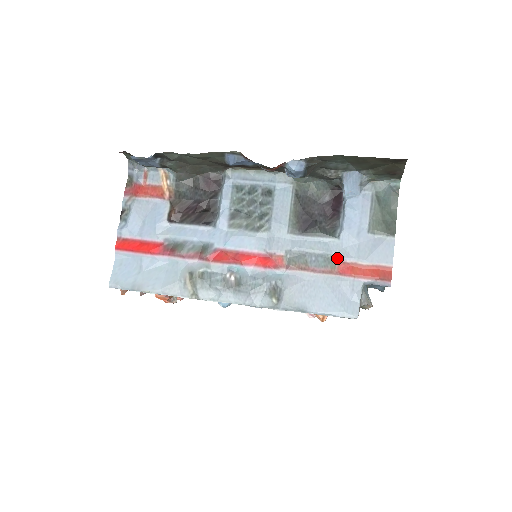
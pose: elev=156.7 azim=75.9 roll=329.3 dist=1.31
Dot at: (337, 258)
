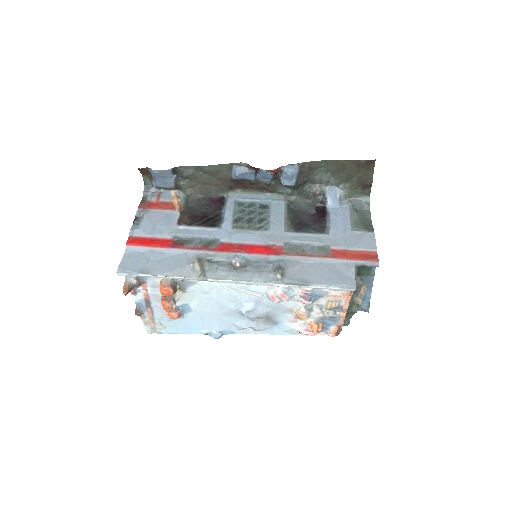
Dot at: (329, 247)
